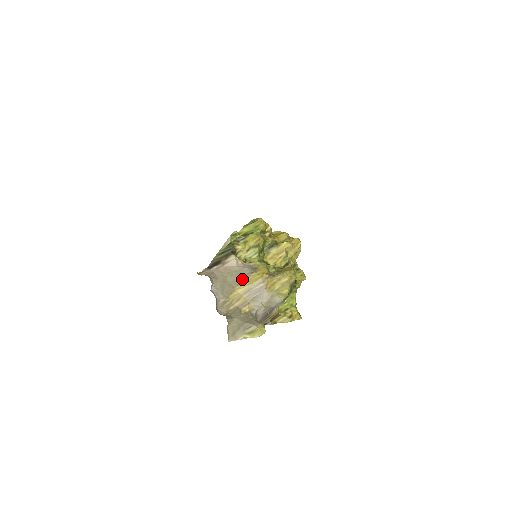
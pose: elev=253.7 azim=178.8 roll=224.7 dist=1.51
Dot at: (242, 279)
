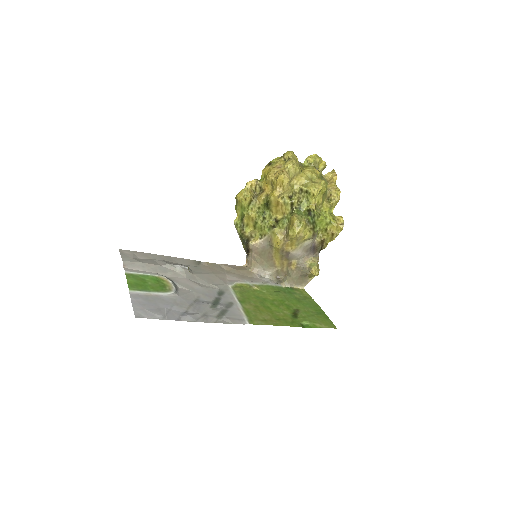
Dot at: (271, 252)
